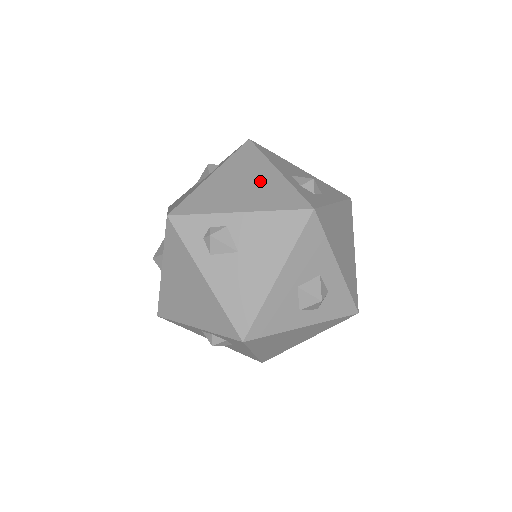
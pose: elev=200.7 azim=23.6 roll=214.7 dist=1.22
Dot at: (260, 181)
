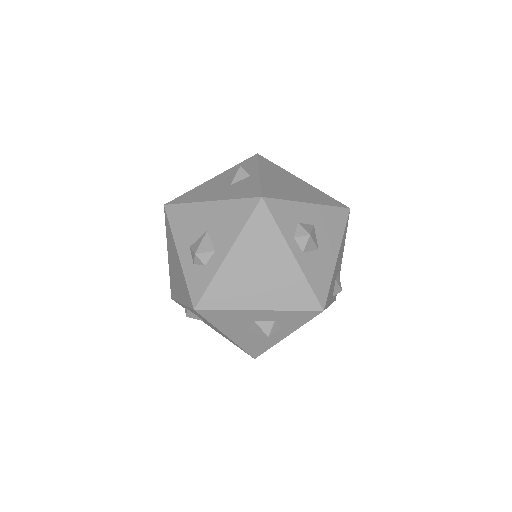
Dot at: (177, 268)
